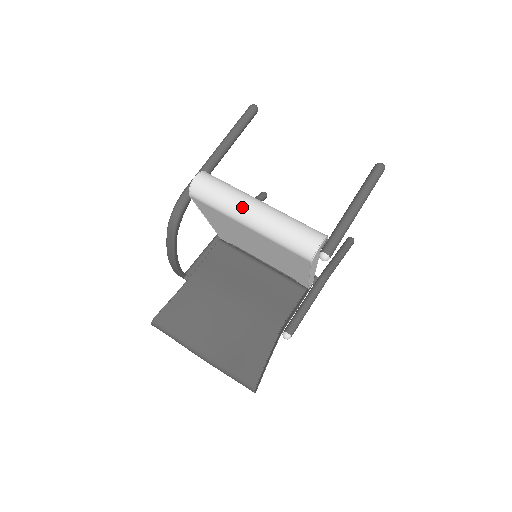
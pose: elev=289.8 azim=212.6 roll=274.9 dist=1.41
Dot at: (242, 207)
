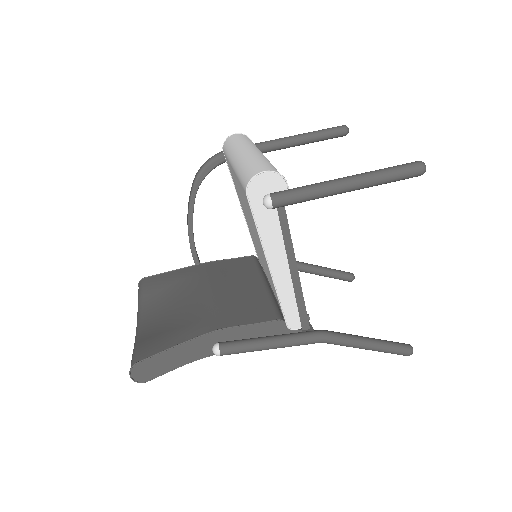
Dot at: (240, 148)
